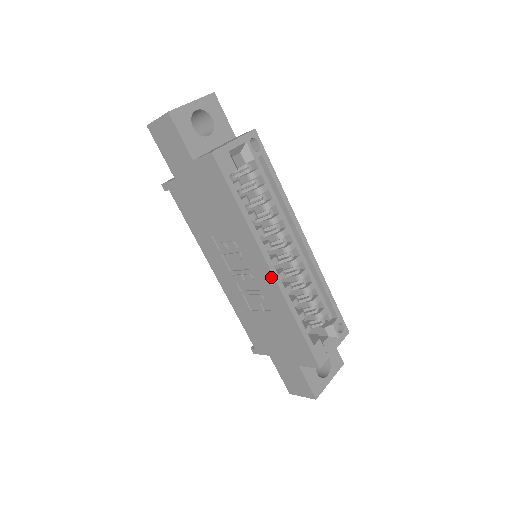
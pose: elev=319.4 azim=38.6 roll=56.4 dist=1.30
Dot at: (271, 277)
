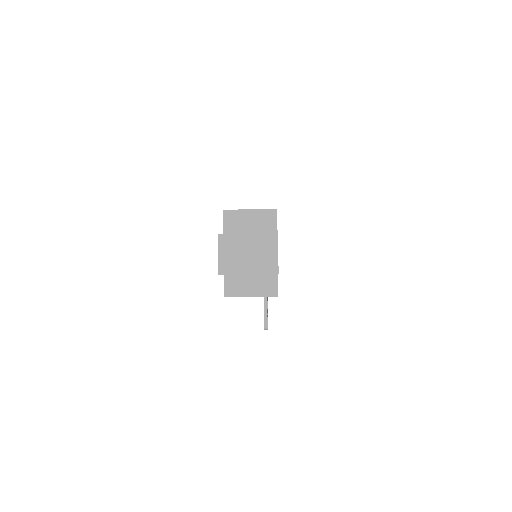
Dot at: occluded
